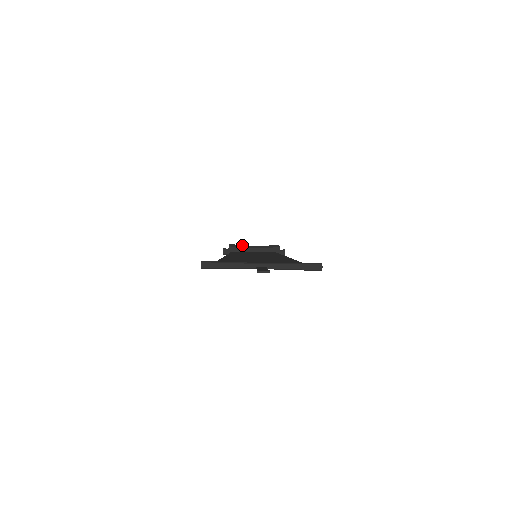
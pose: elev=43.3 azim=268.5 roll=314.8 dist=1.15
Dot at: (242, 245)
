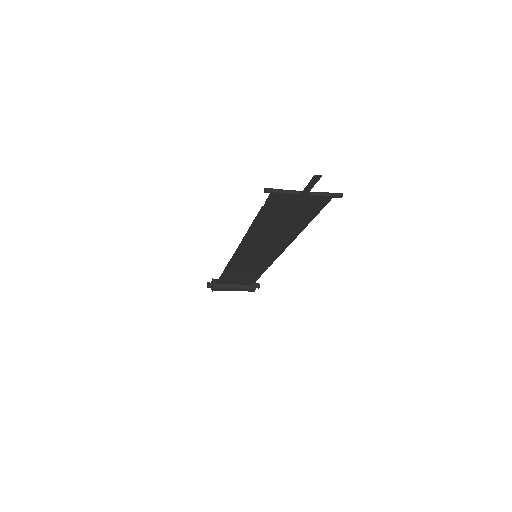
Dot at: occluded
